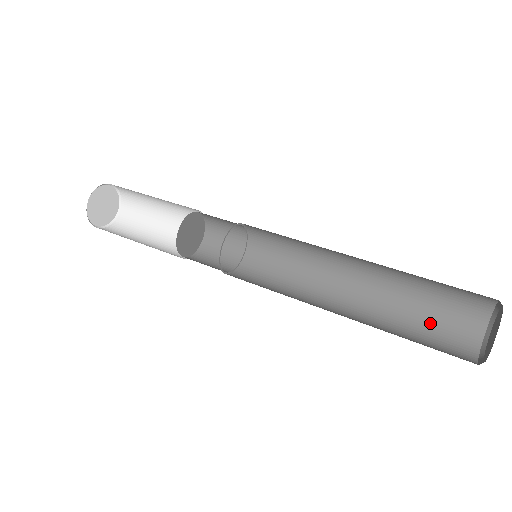
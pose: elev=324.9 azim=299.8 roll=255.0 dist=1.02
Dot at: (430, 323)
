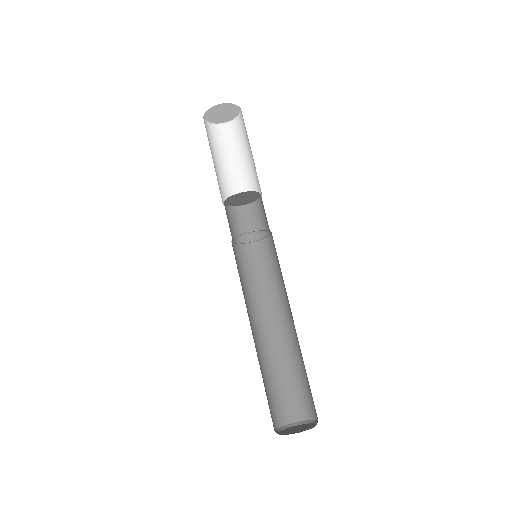
Dot at: (300, 385)
